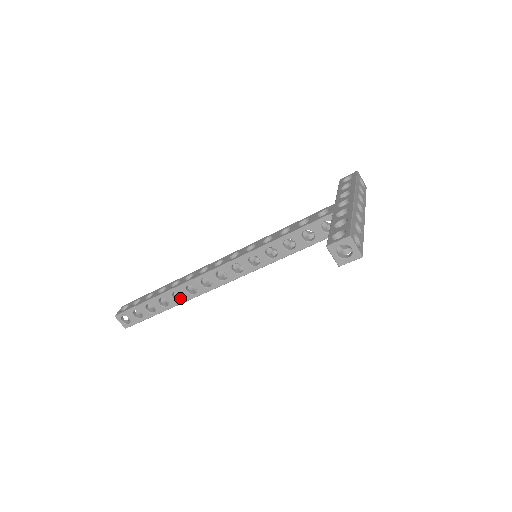
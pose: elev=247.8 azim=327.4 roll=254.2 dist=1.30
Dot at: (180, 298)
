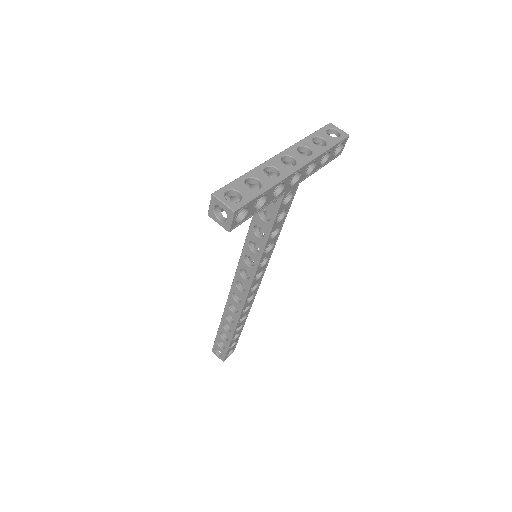
Dot at: occluded
